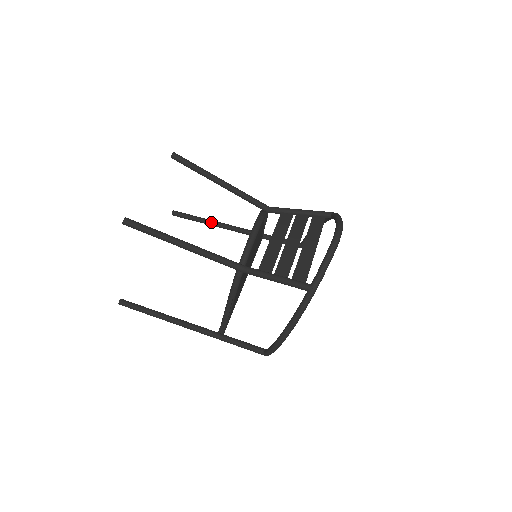
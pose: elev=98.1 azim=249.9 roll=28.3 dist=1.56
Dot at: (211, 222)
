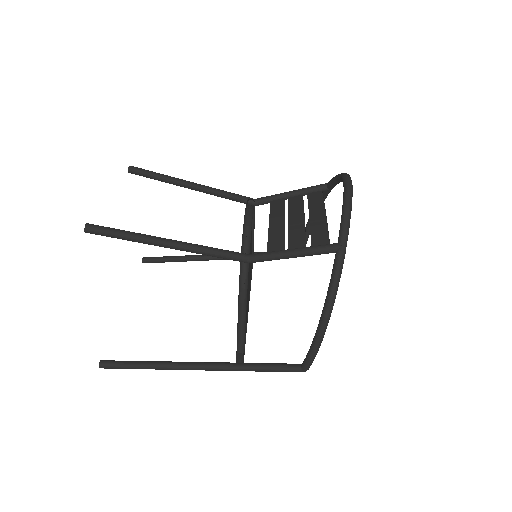
Dot at: (190, 257)
